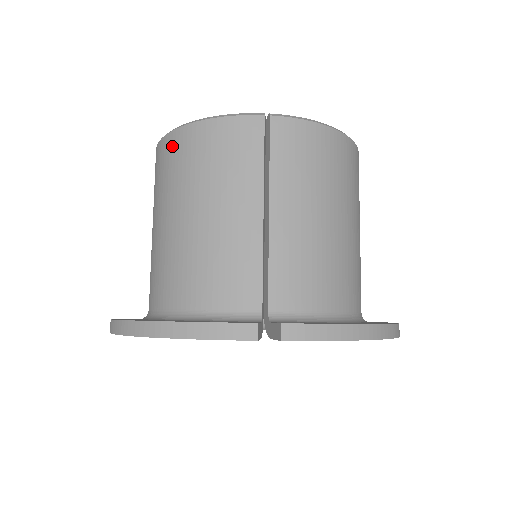
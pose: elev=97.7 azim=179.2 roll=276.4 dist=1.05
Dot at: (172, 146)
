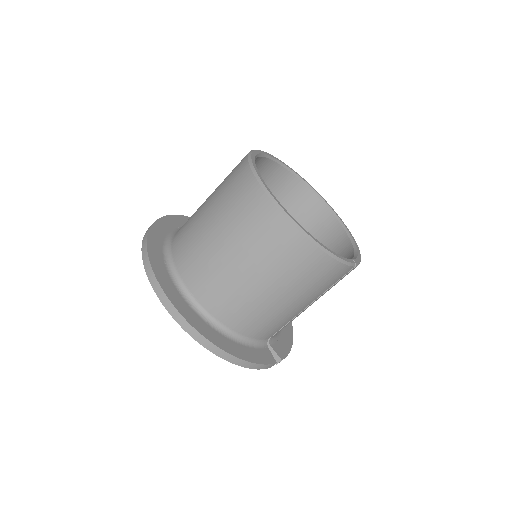
Dot at: (303, 251)
